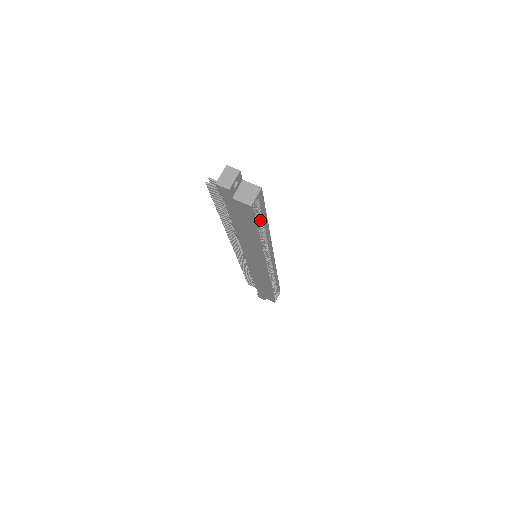
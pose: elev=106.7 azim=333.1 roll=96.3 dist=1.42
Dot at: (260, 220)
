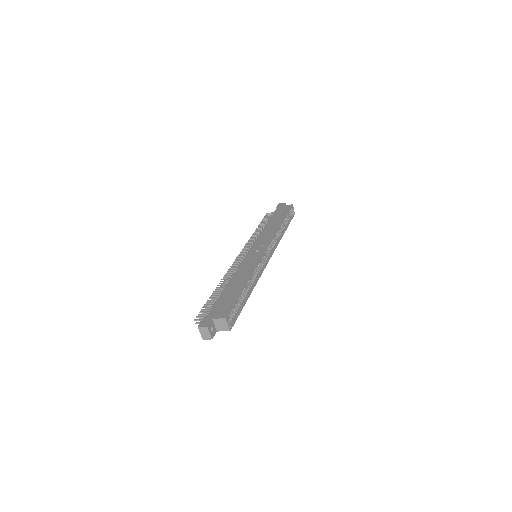
Dot at: (240, 296)
